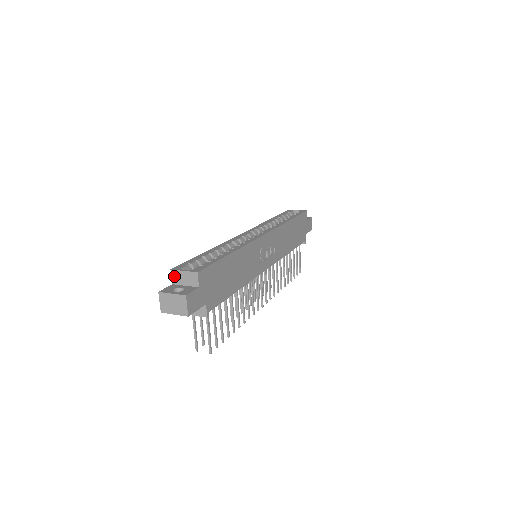
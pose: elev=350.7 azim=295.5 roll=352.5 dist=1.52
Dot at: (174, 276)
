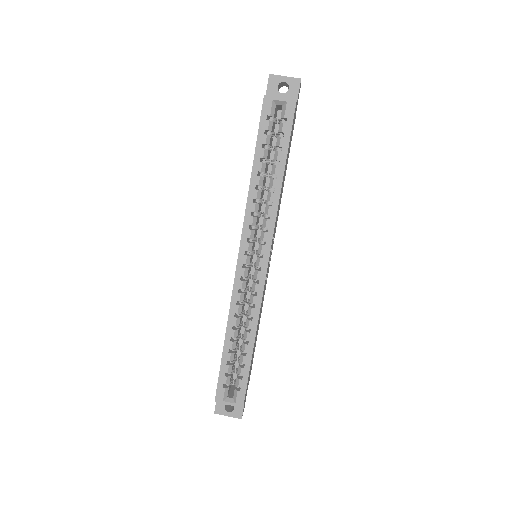
Dot at: (219, 400)
